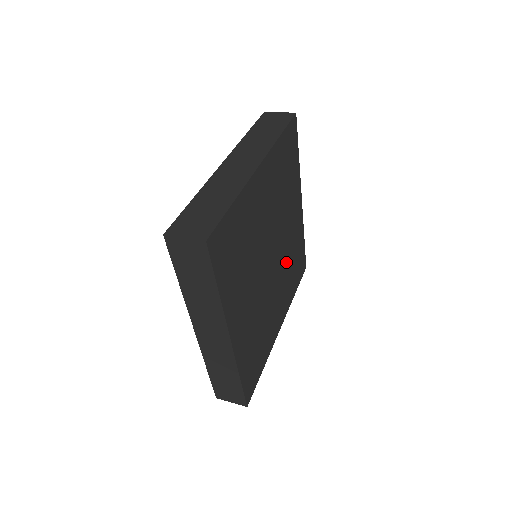
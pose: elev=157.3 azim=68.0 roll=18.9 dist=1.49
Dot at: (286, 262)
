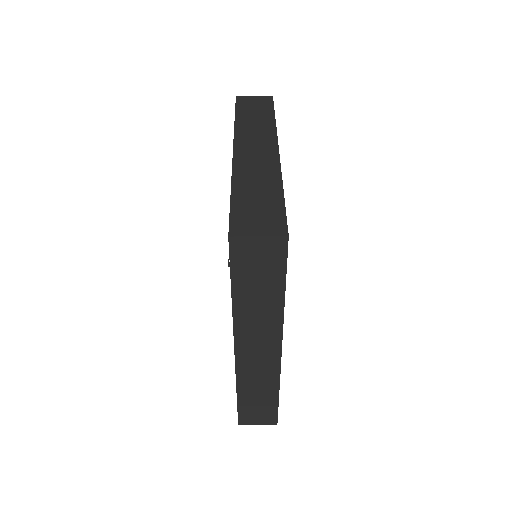
Dot at: occluded
